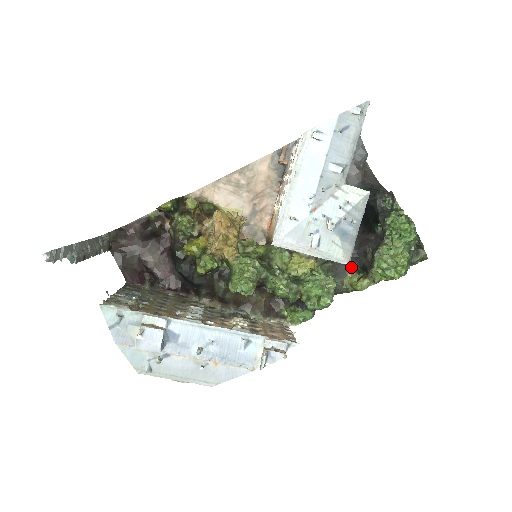
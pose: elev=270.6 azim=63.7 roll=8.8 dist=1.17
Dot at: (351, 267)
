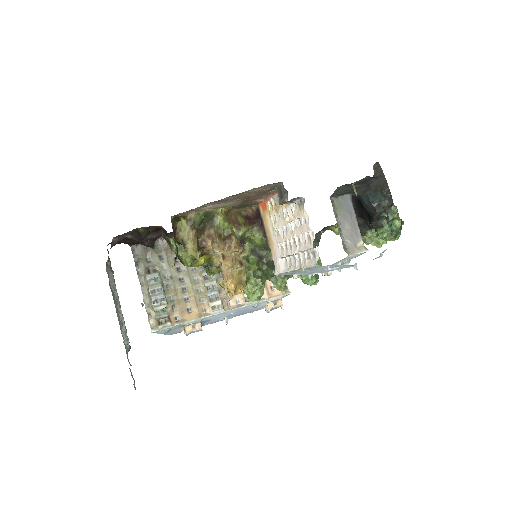
Dot at: occluded
